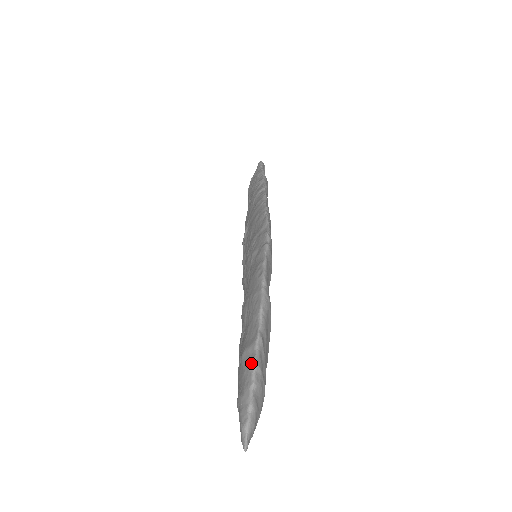
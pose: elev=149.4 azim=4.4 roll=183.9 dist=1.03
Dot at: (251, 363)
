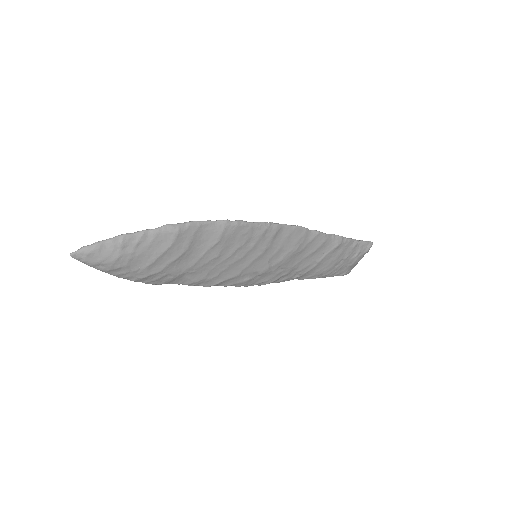
Dot at: (123, 234)
